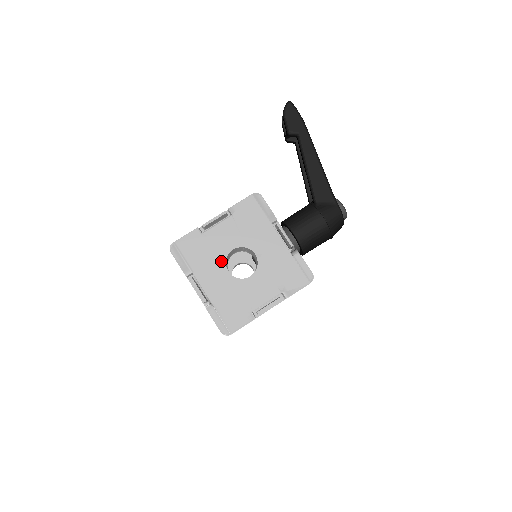
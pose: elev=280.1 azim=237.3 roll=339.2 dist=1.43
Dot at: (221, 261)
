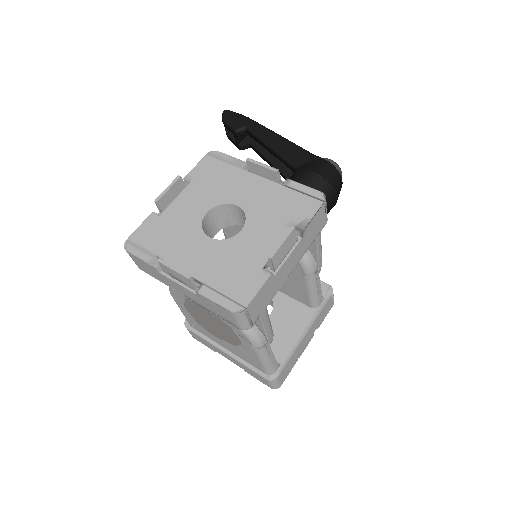
Dot at: (196, 231)
